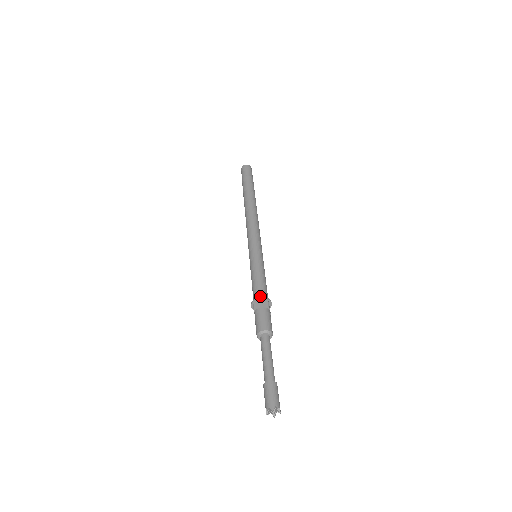
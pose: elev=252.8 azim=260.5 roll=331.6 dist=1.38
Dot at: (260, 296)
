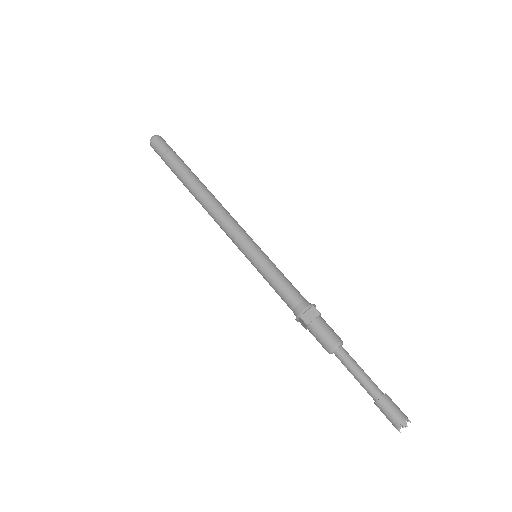
Dot at: (303, 306)
